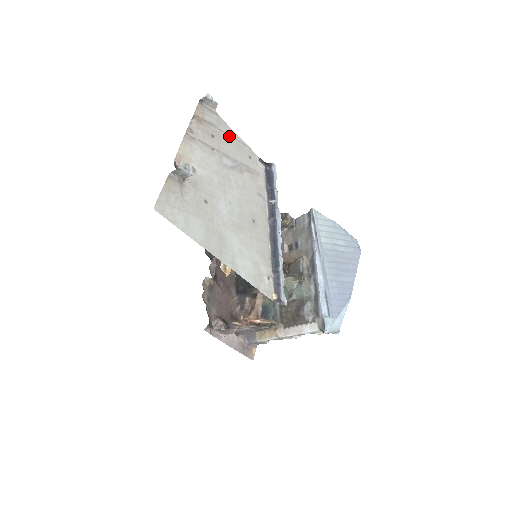
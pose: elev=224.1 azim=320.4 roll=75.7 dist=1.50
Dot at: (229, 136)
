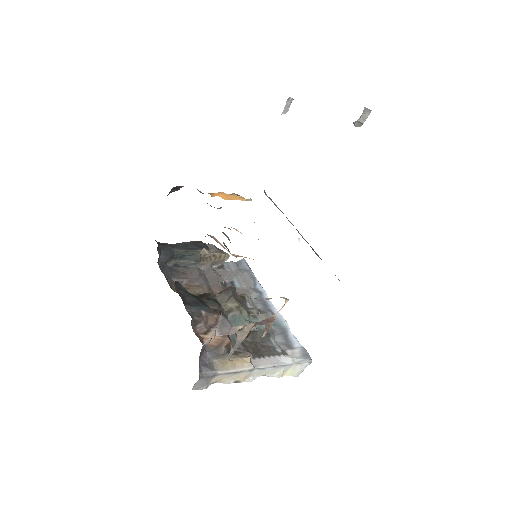
Dot at: occluded
